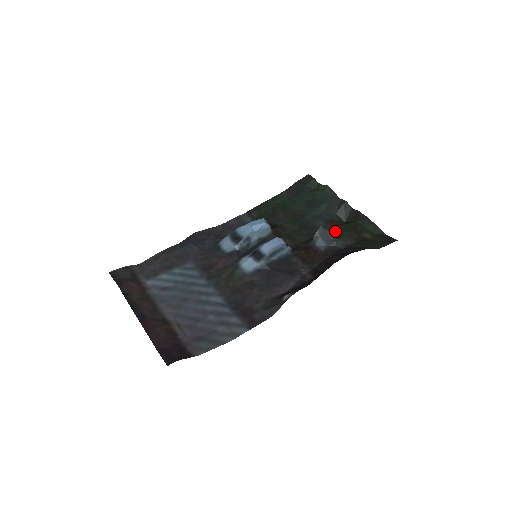
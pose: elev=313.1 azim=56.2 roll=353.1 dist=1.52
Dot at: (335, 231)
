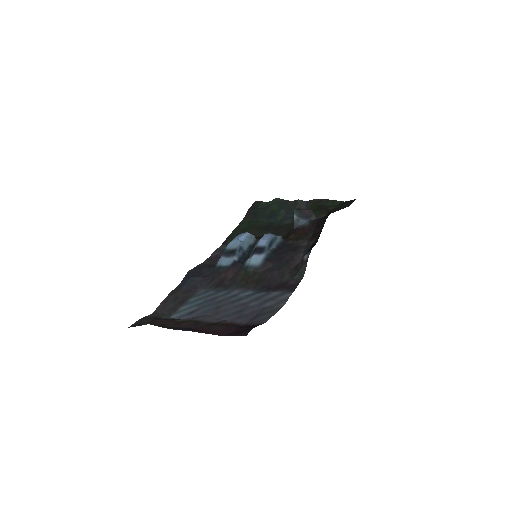
Dot at: occluded
